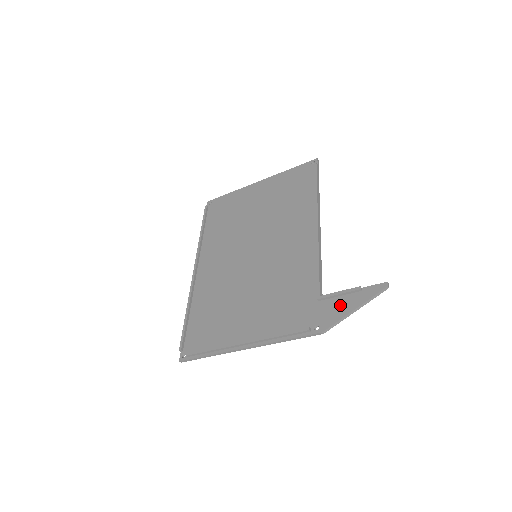
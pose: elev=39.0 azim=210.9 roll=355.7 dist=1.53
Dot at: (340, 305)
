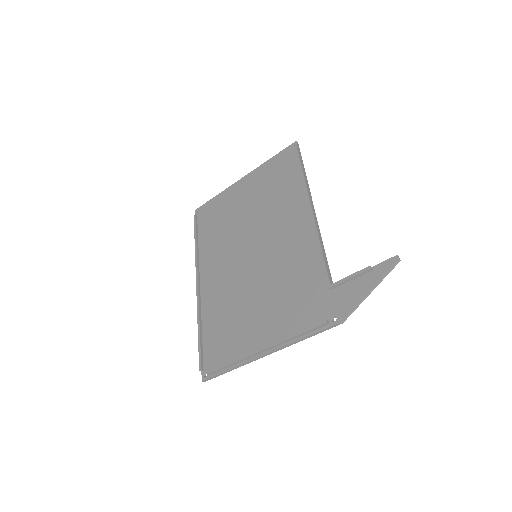
Dot at: (353, 290)
